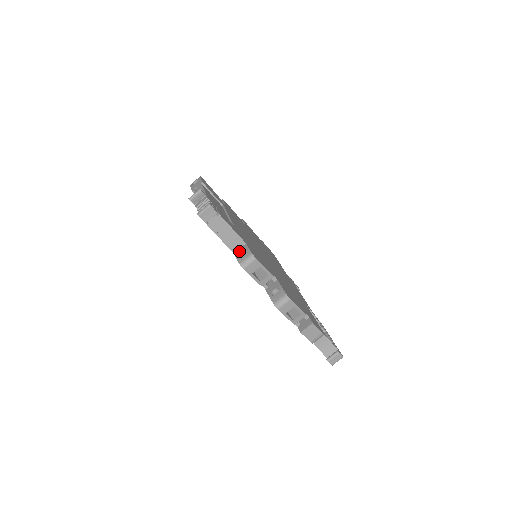
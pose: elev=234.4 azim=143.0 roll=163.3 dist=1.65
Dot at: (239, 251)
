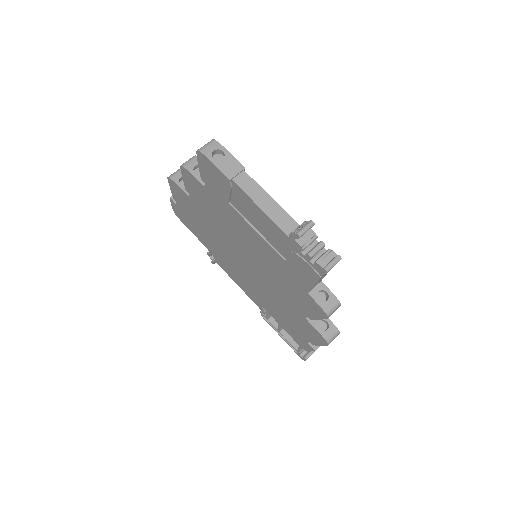
Dot at: (317, 293)
